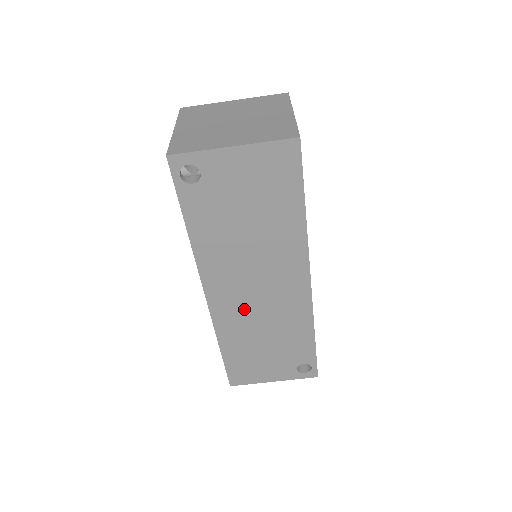
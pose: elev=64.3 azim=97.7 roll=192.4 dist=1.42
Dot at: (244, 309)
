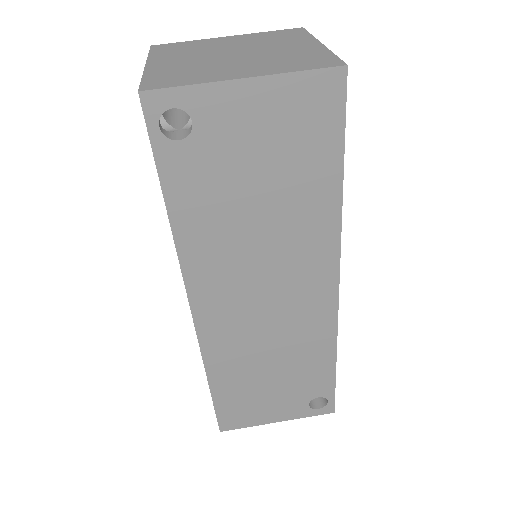
Dot at: (245, 329)
